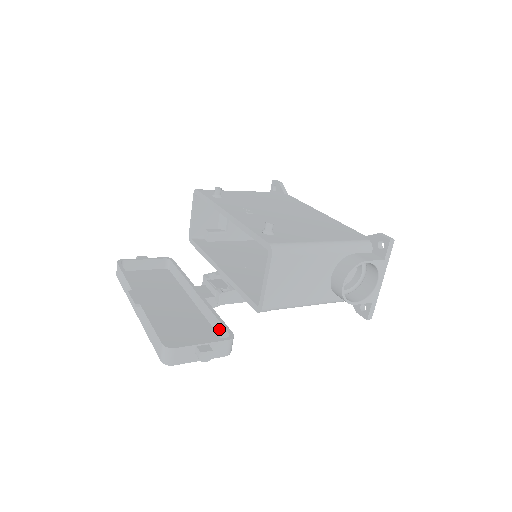
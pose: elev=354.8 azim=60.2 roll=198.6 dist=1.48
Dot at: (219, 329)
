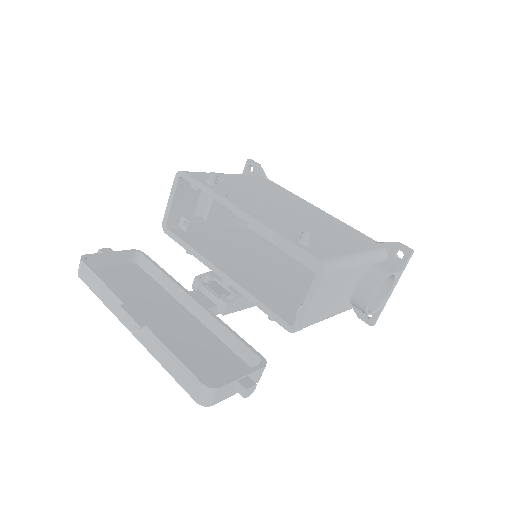
Dot at: (240, 350)
